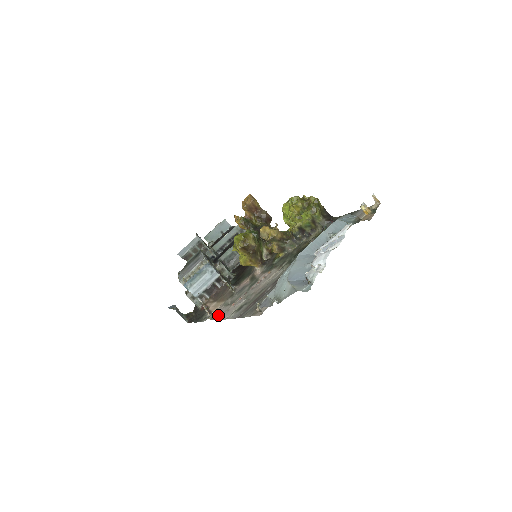
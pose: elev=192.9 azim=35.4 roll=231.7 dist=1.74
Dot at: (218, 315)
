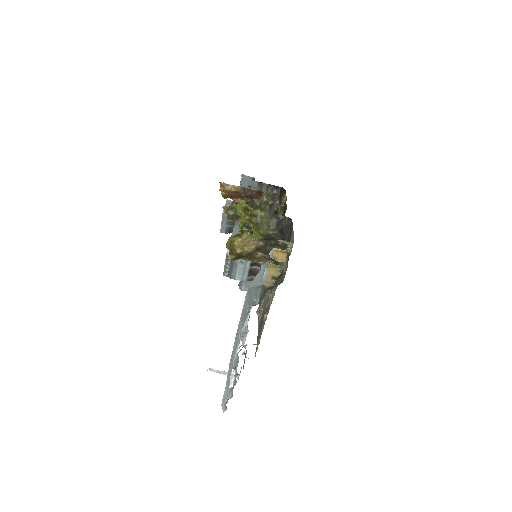
Dot at: (259, 311)
